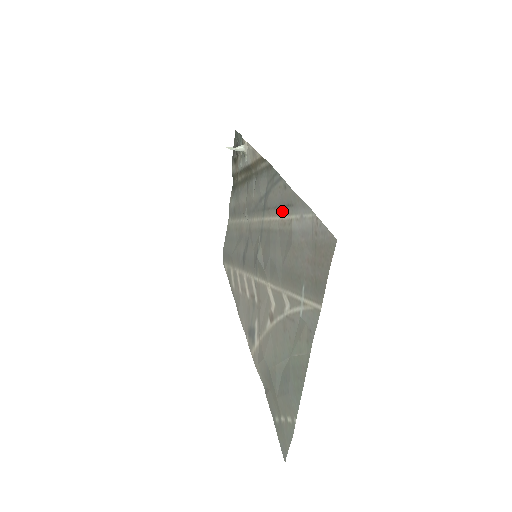
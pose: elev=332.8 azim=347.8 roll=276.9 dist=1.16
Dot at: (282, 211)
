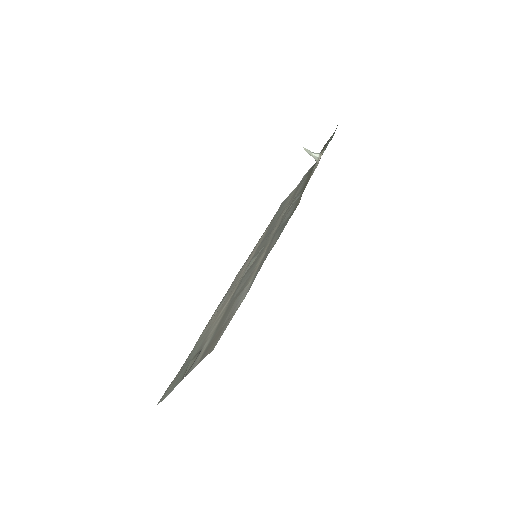
Dot at: (261, 261)
